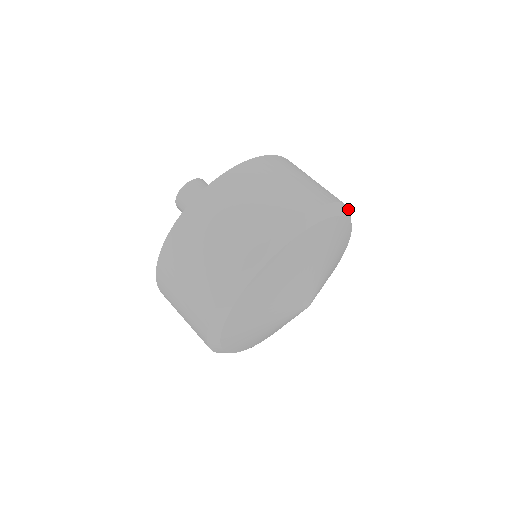
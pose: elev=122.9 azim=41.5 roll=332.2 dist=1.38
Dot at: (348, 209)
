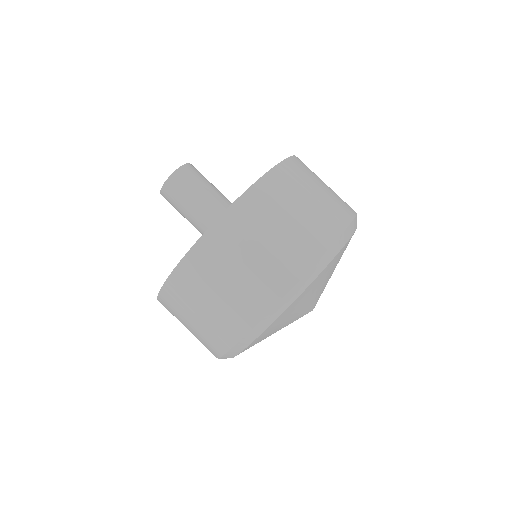
Dot at: occluded
